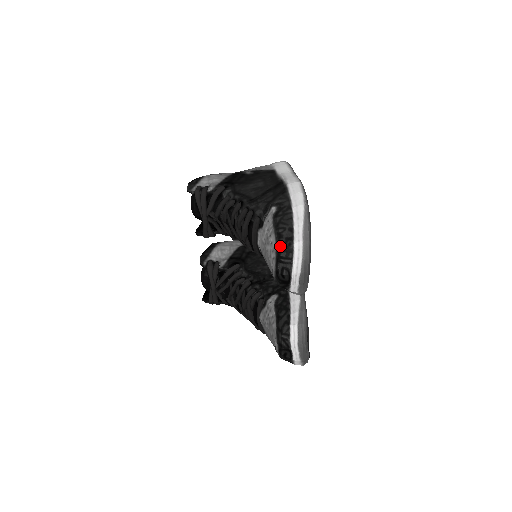
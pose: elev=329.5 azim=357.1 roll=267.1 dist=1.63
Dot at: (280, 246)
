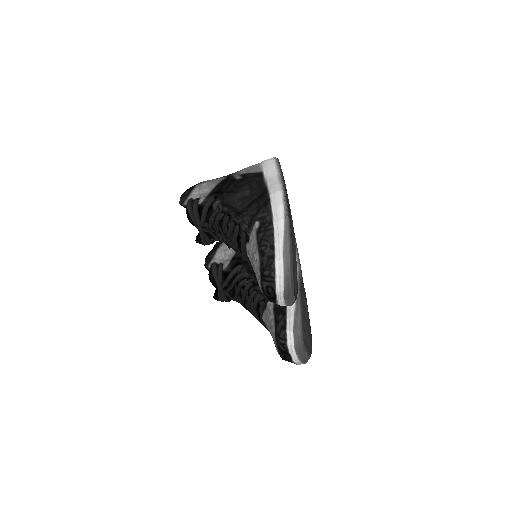
Dot at: (263, 265)
